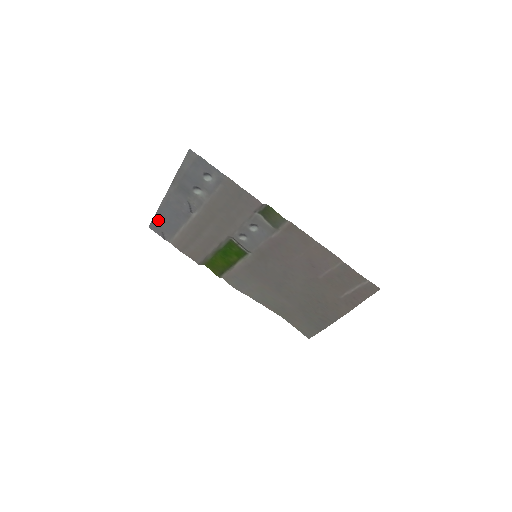
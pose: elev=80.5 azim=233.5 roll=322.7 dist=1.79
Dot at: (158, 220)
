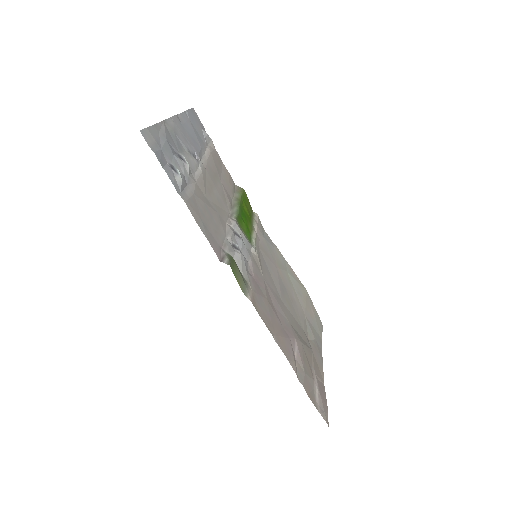
Dot at: (191, 117)
